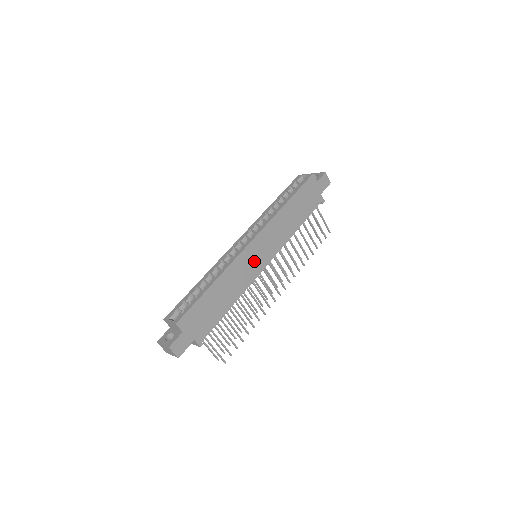
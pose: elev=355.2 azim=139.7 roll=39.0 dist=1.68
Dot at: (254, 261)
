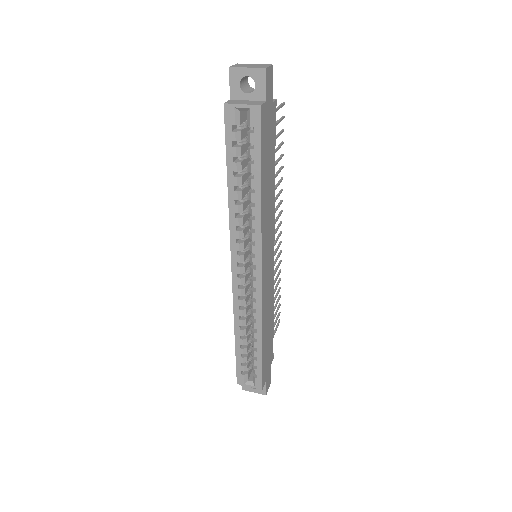
Dot at: (268, 275)
